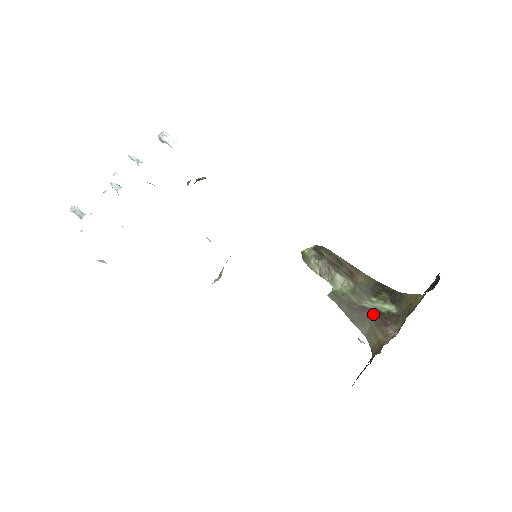
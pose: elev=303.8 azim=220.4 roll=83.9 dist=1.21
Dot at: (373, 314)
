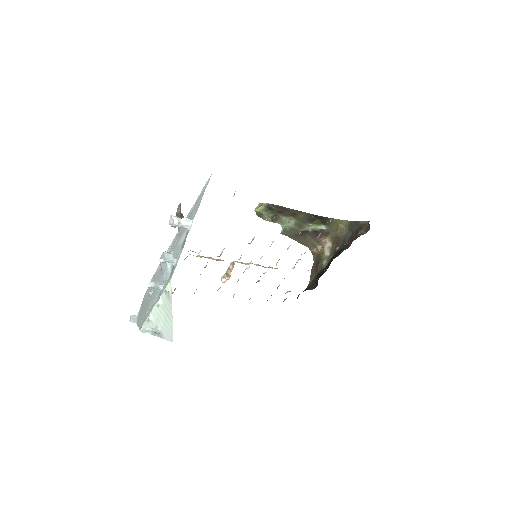
Dot at: (311, 233)
